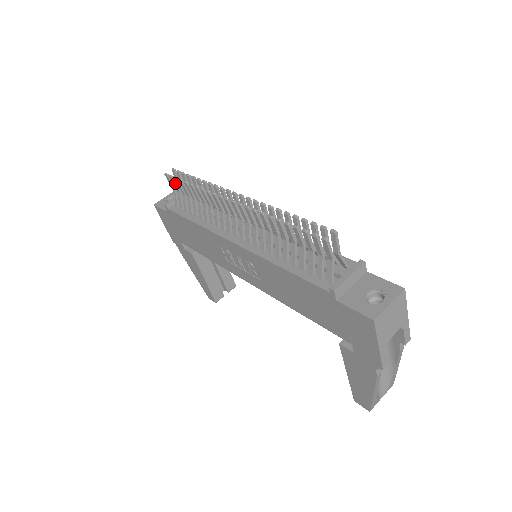
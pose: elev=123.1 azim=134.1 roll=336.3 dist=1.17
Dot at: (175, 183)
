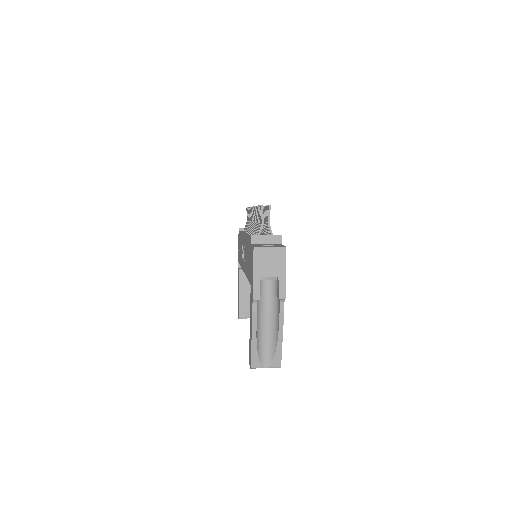
Dot at: occluded
